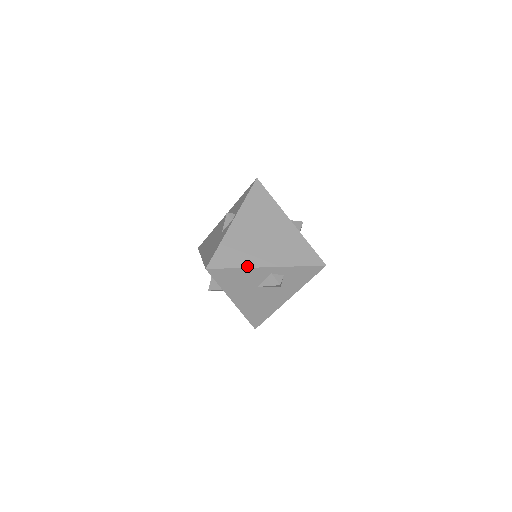
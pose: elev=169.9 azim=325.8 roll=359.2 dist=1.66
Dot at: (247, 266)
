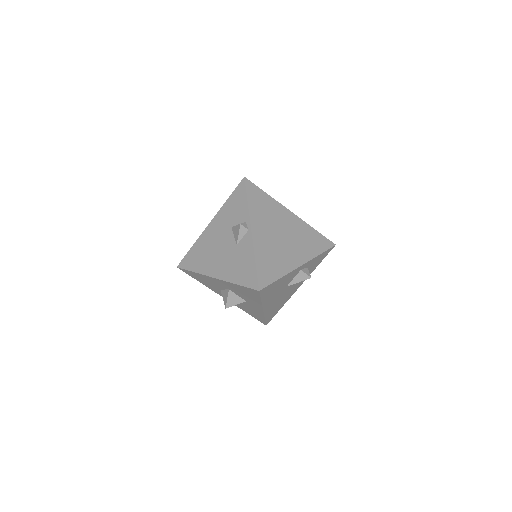
Dot at: (287, 272)
